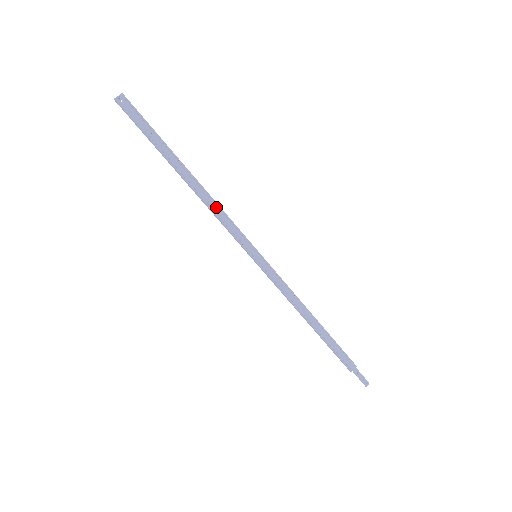
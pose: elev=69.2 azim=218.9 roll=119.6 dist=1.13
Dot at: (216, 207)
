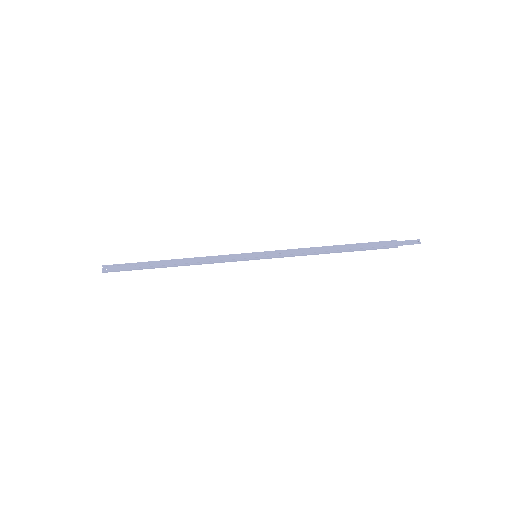
Dot at: (205, 259)
